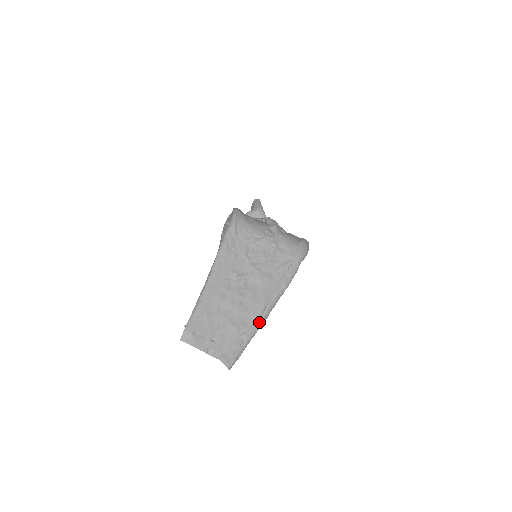
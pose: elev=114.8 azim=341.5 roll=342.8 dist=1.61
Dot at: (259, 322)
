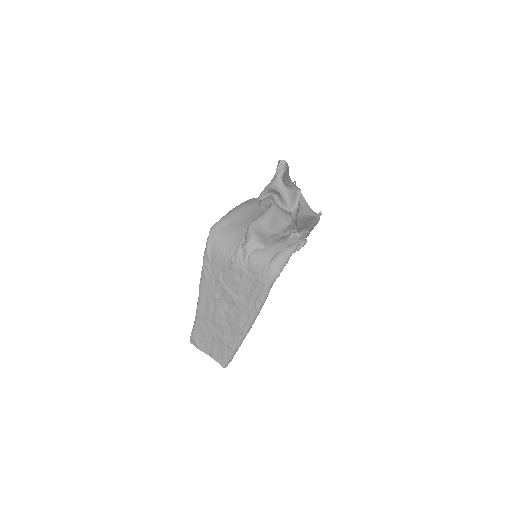
Dot at: (239, 338)
